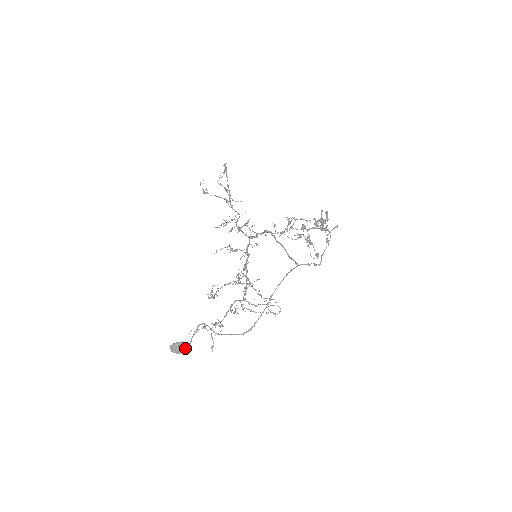
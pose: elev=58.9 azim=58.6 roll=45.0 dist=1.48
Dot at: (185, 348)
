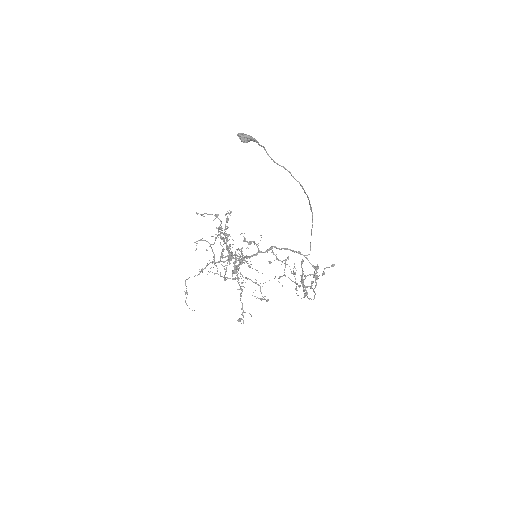
Dot at: (255, 139)
